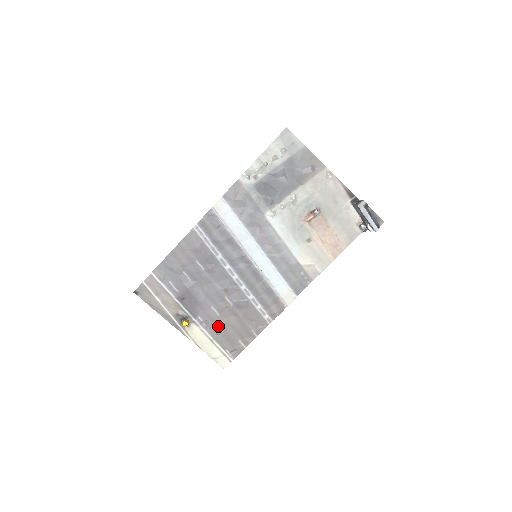
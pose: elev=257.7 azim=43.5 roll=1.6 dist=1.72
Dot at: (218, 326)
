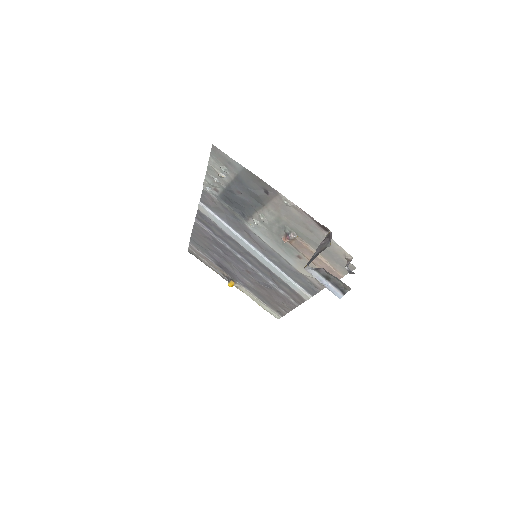
Dot at: (257, 292)
